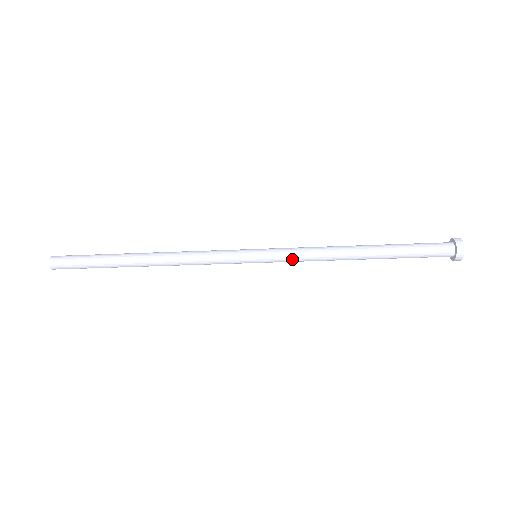
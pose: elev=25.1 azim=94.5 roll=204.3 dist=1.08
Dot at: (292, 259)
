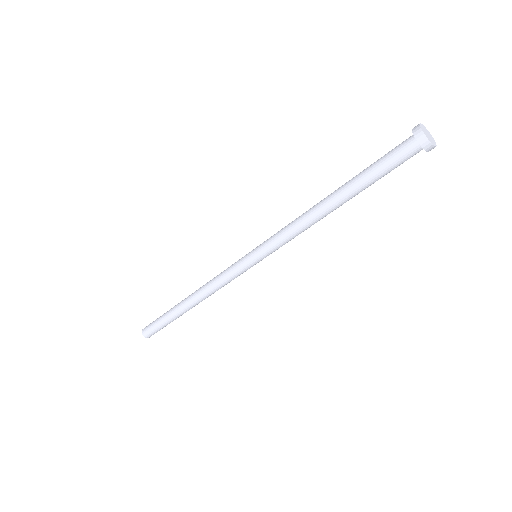
Dot at: (282, 245)
